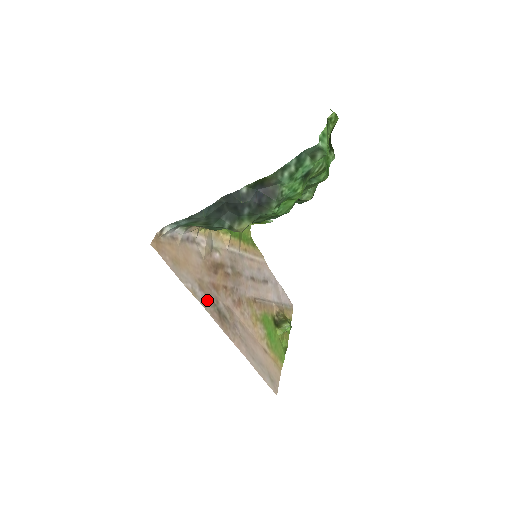
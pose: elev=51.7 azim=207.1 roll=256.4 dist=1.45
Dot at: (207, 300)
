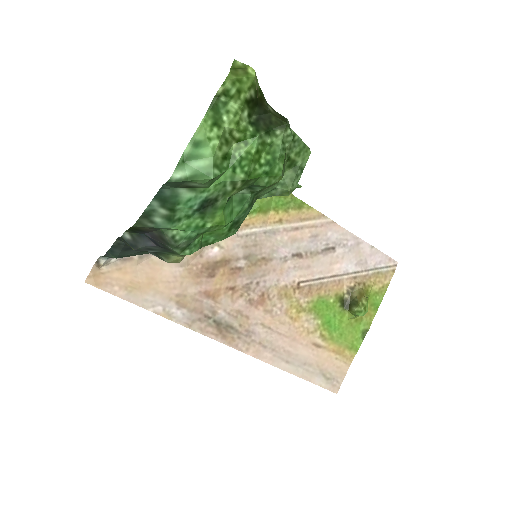
Dot at: (193, 316)
